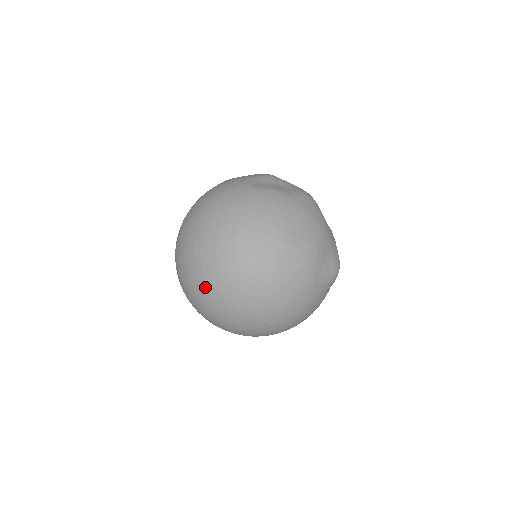
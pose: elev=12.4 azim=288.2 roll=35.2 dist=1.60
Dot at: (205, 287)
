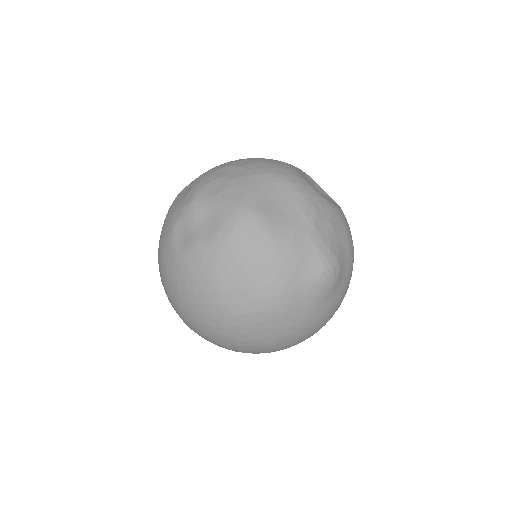
Dot at: occluded
